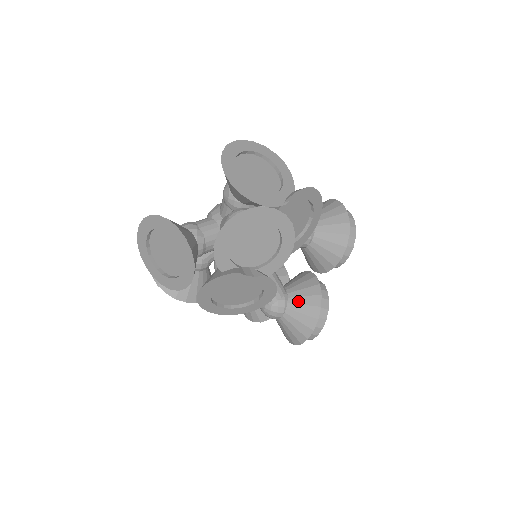
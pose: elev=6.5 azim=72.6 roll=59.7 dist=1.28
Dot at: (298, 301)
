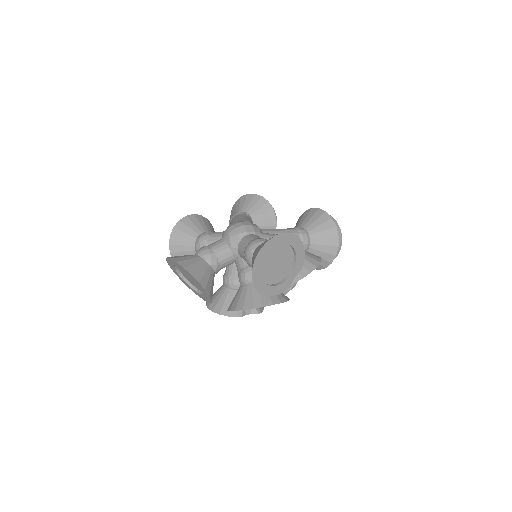
Dot at: occluded
